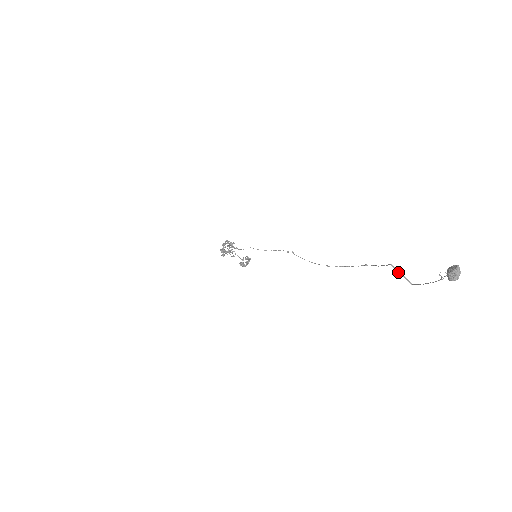
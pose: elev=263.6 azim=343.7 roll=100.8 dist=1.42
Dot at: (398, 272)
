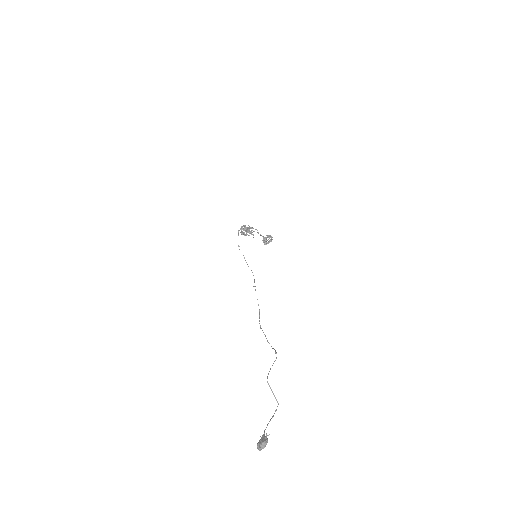
Dot at: occluded
